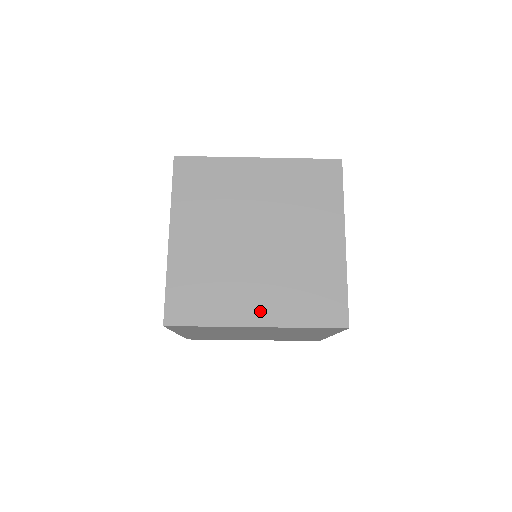
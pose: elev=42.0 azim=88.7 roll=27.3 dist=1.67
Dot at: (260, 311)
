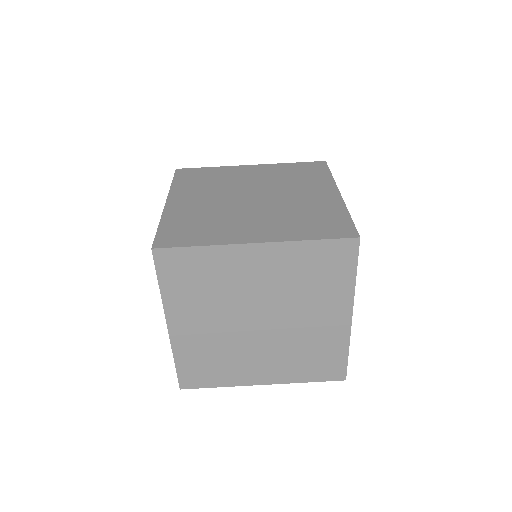
Dot at: (259, 233)
